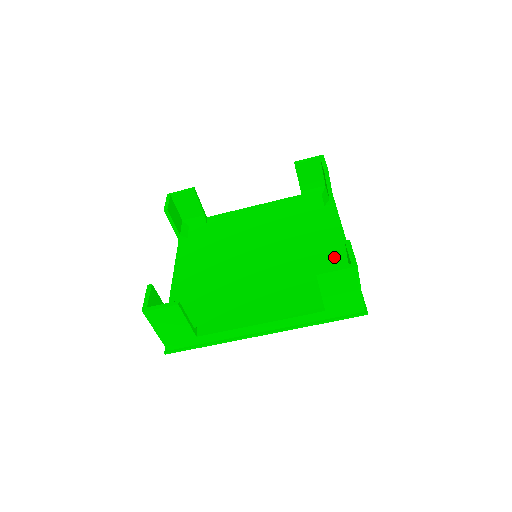
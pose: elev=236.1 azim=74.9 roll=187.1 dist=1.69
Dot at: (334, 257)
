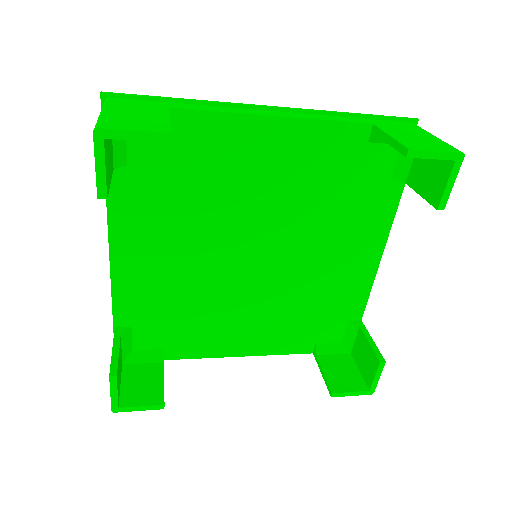
Dot at: (354, 288)
